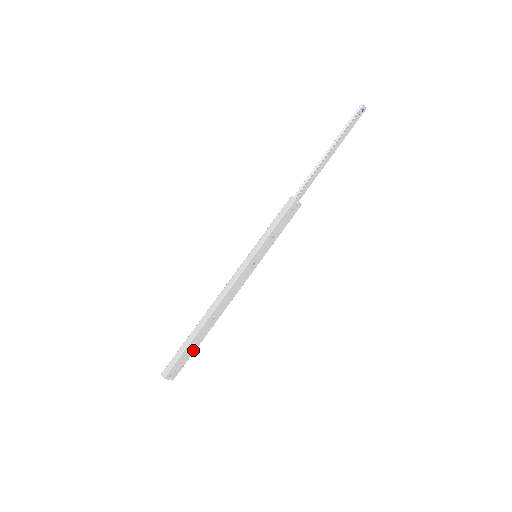
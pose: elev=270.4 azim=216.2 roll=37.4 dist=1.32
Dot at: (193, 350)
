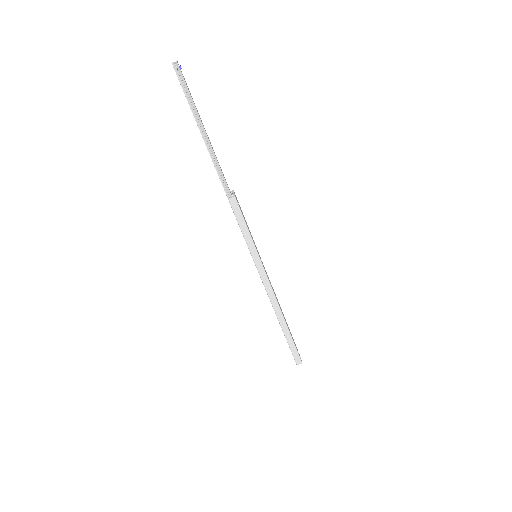
Dot at: (291, 334)
